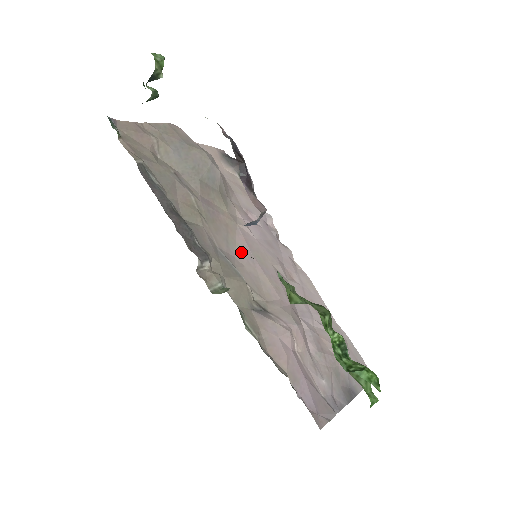
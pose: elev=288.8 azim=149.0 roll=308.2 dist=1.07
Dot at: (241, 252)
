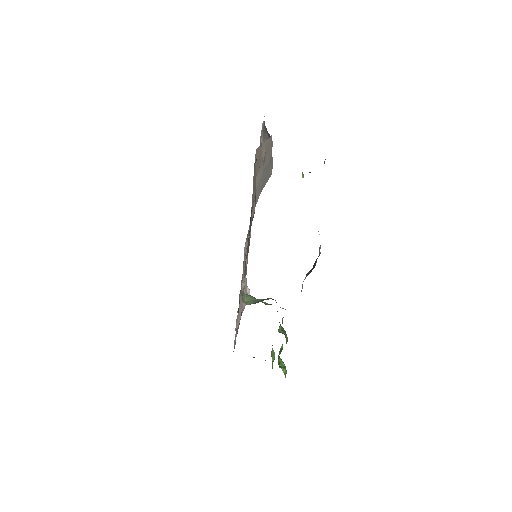
Dot at: (246, 242)
